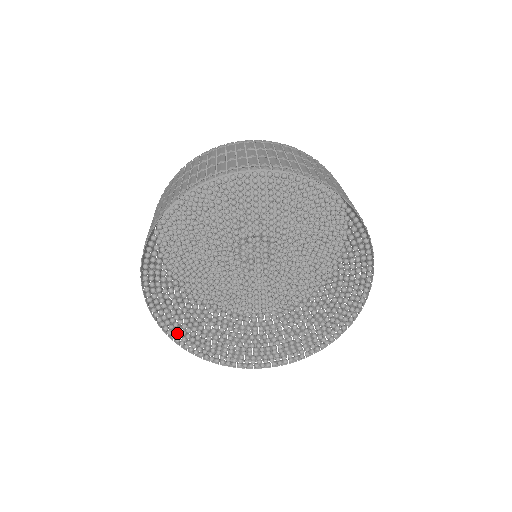
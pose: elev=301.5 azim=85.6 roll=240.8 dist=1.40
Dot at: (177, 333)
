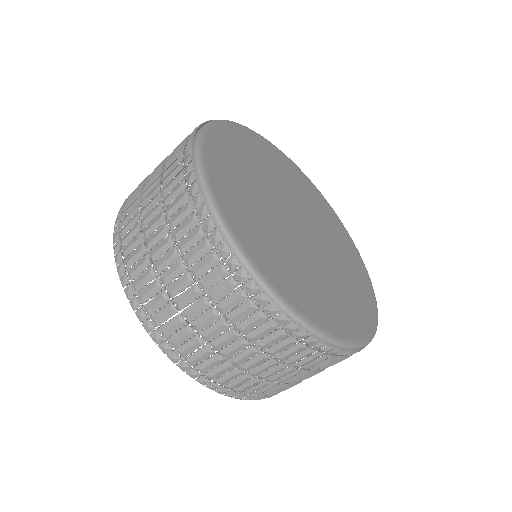
Dot at: occluded
